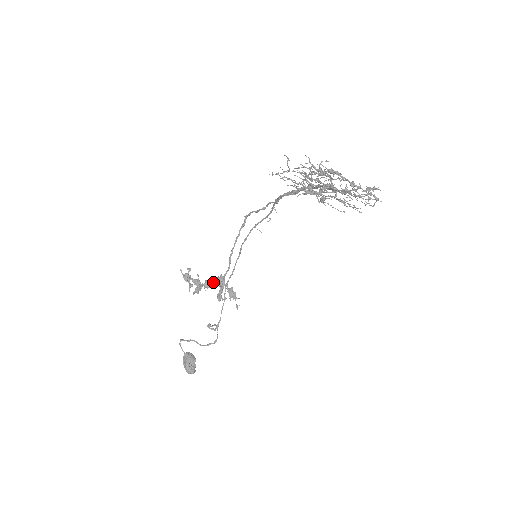
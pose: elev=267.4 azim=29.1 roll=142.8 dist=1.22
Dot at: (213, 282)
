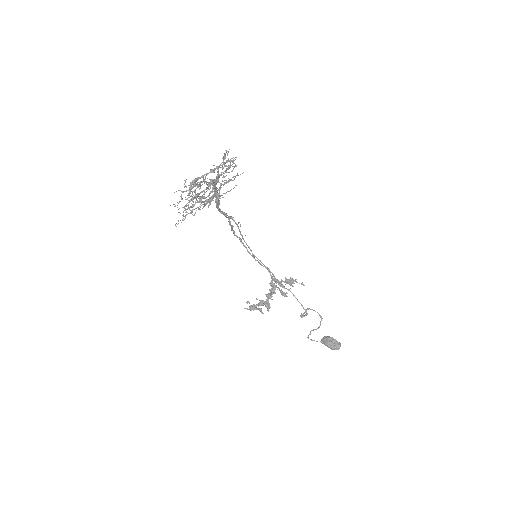
Dot at: (270, 291)
